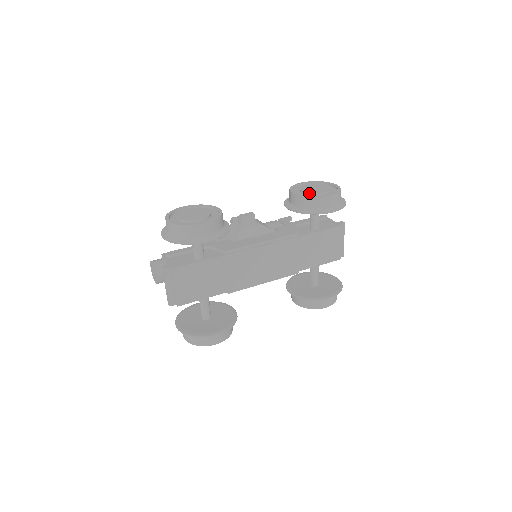
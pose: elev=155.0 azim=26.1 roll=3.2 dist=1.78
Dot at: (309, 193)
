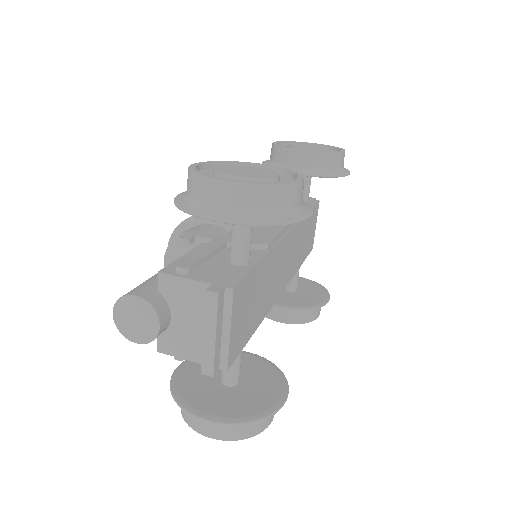
Dot at: (317, 149)
